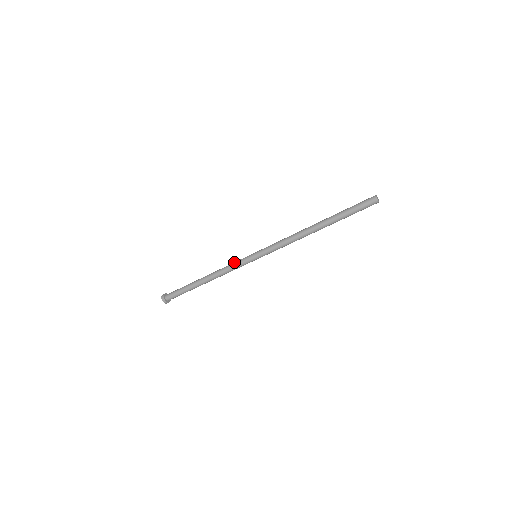
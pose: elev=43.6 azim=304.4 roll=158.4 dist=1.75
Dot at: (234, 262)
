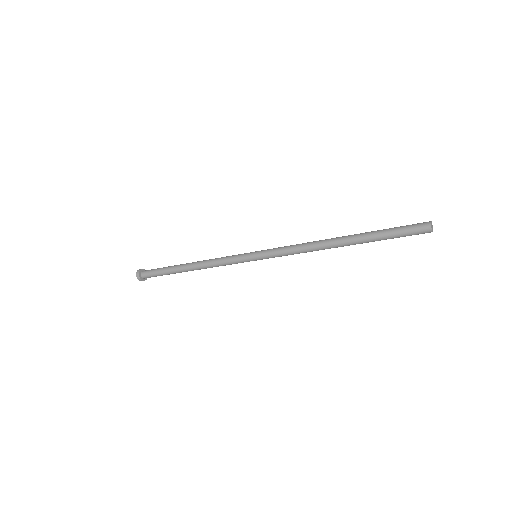
Dot at: occluded
